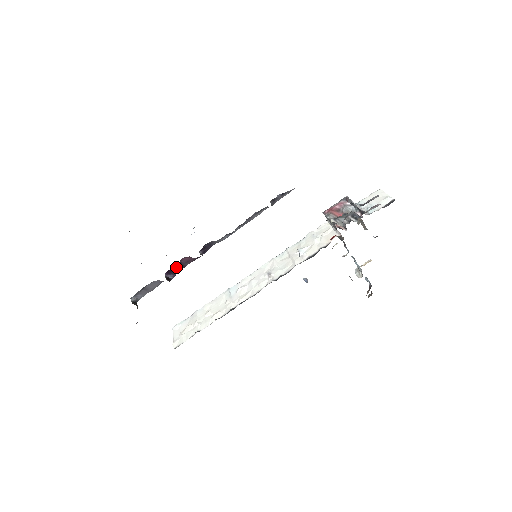
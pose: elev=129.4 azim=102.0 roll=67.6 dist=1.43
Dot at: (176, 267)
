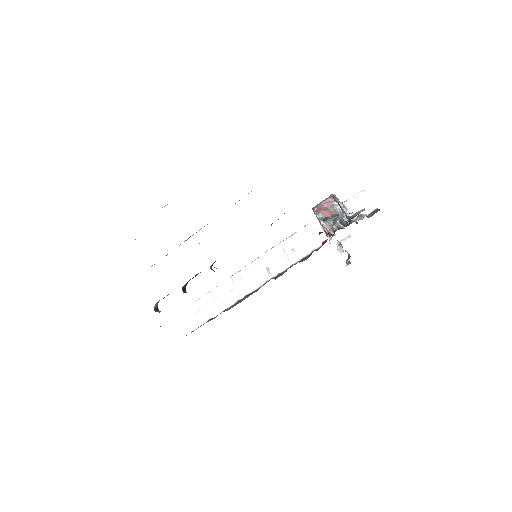
Dot at: (190, 279)
